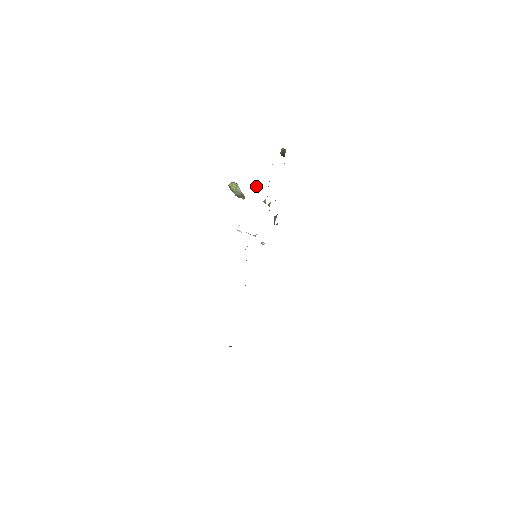
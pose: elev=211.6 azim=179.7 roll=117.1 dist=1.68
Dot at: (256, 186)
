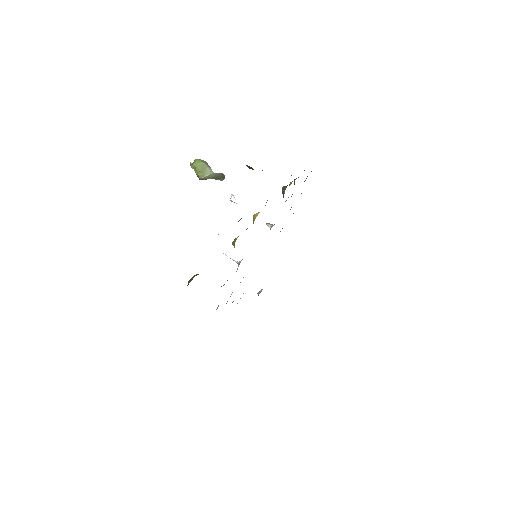
Dot at: occluded
